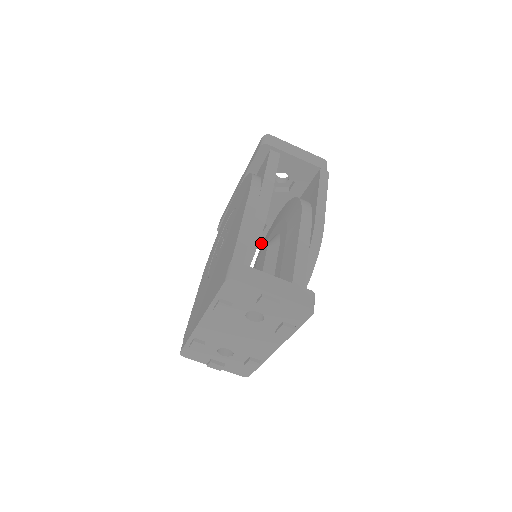
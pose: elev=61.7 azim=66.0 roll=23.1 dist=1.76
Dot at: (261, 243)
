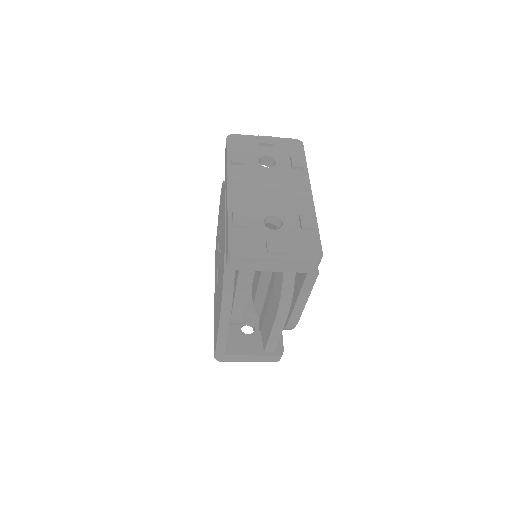
Dot at: occluded
